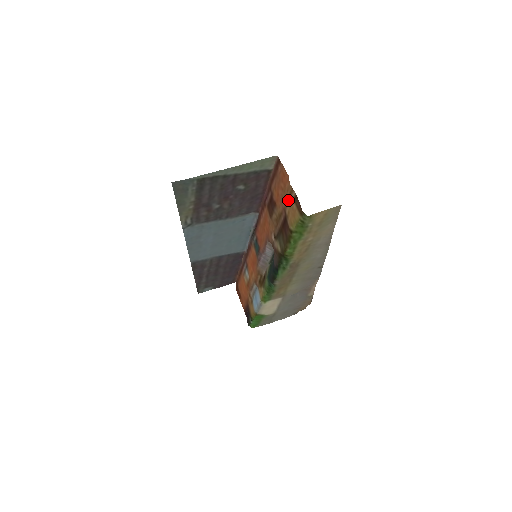
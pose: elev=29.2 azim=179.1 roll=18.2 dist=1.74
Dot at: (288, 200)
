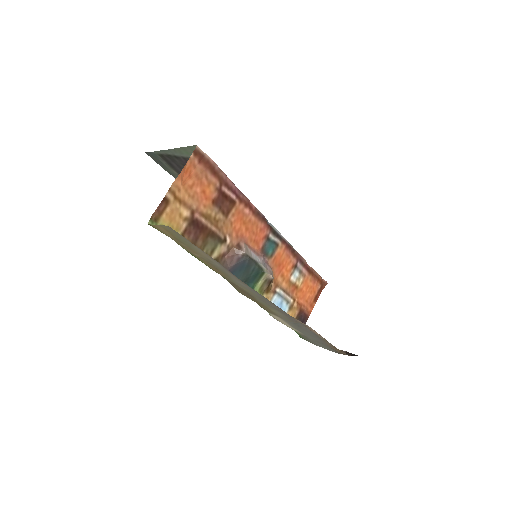
Dot at: (179, 201)
